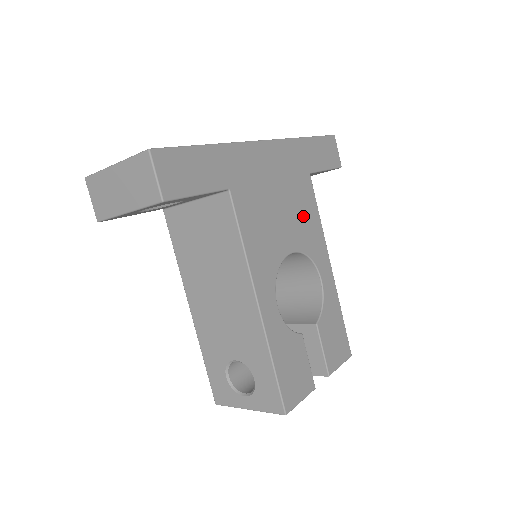
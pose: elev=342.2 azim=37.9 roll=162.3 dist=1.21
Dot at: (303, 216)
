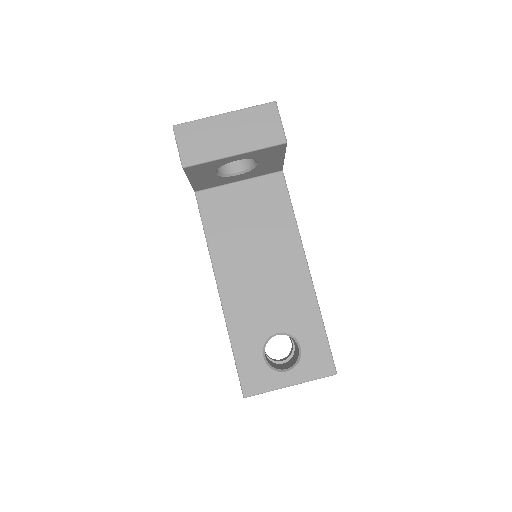
Dot at: occluded
